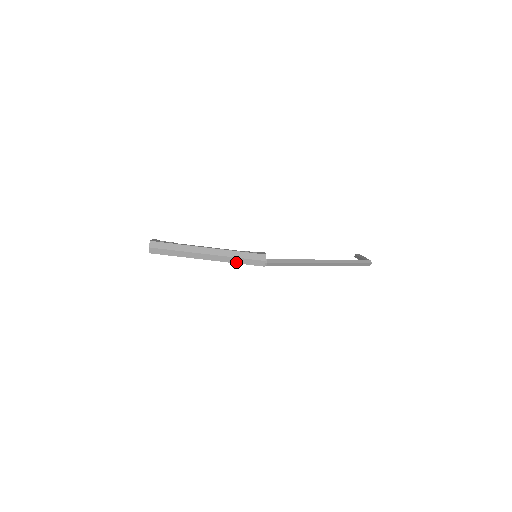
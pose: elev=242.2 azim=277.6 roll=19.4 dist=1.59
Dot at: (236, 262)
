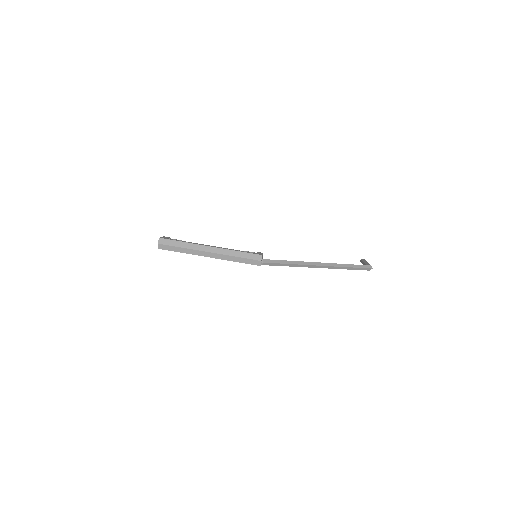
Dot at: (235, 260)
